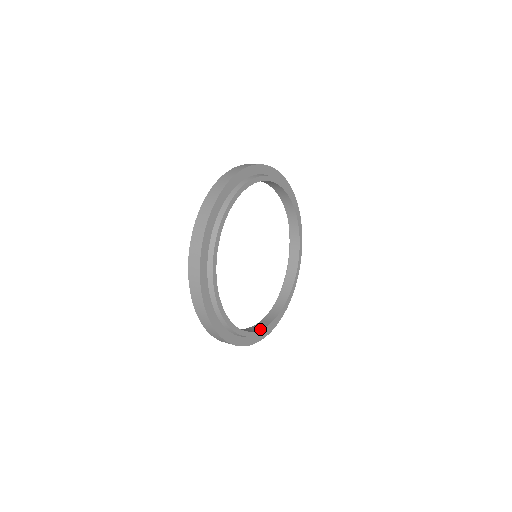
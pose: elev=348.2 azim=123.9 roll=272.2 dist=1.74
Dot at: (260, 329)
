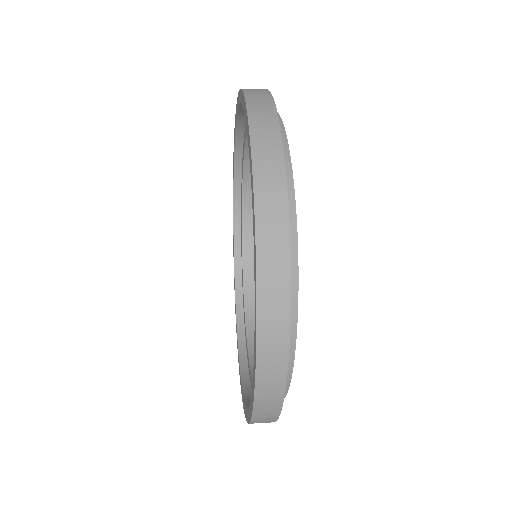
Dot at: occluded
